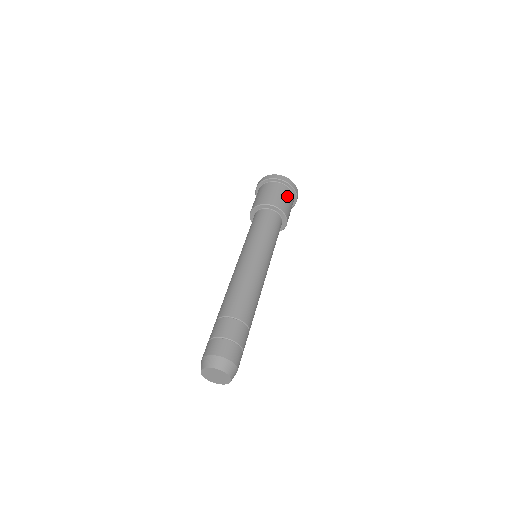
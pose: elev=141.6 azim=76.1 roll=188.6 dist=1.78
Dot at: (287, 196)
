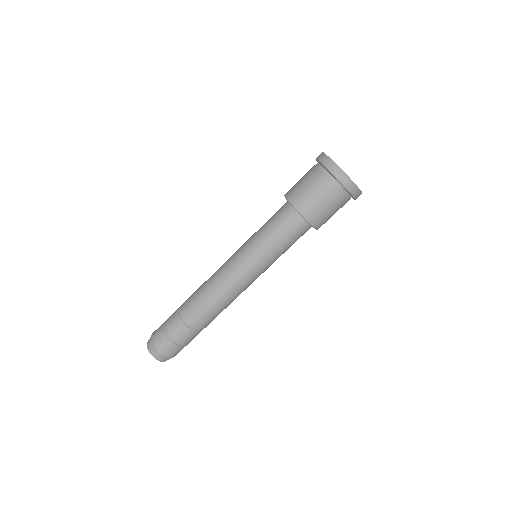
Dot at: (334, 203)
